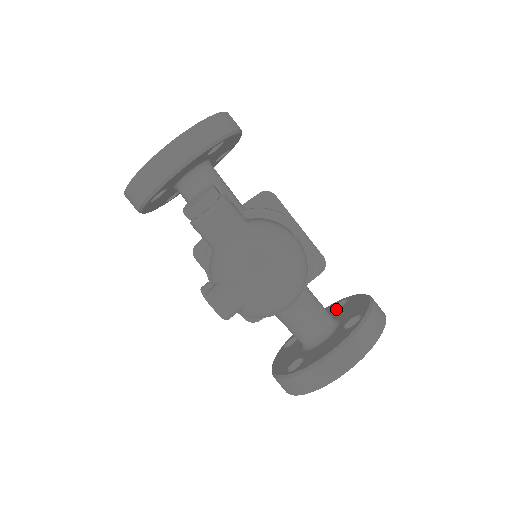
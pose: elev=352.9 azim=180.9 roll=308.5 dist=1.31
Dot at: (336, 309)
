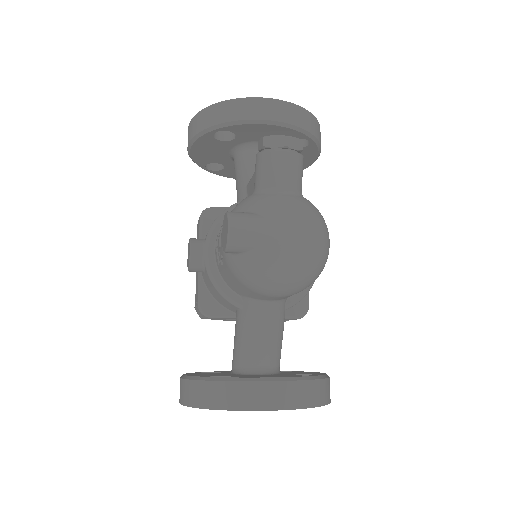
Dot at: occluded
